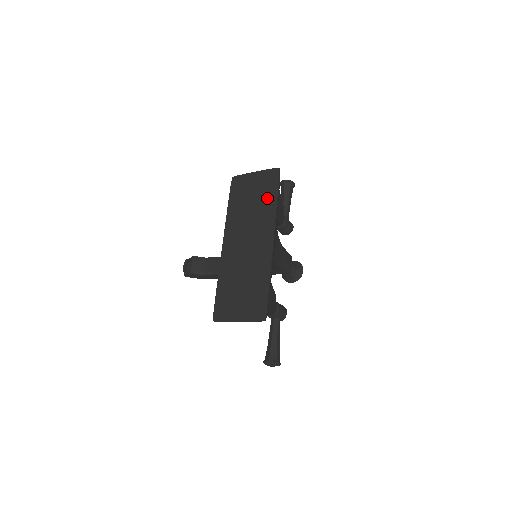
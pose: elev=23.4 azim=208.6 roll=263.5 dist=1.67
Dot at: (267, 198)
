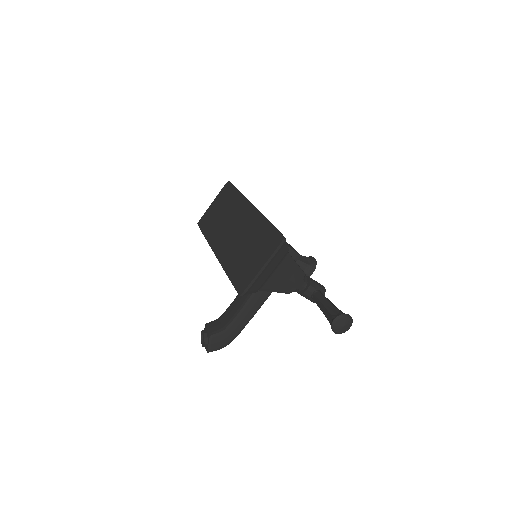
Dot at: (231, 198)
